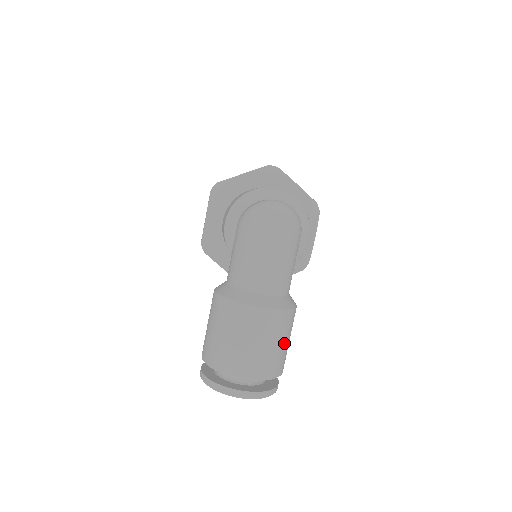
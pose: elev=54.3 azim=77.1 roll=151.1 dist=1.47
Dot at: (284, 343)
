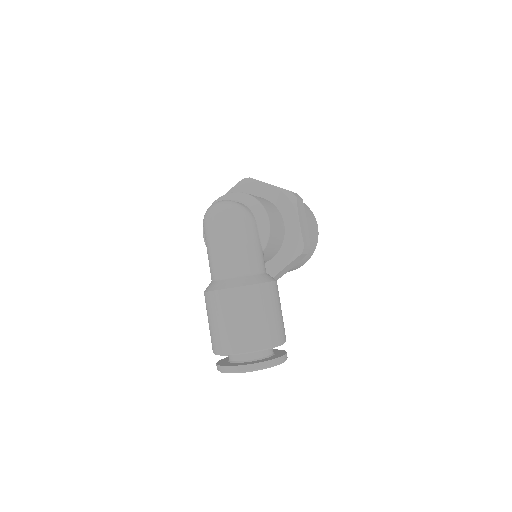
Dot at: (262, 316)
